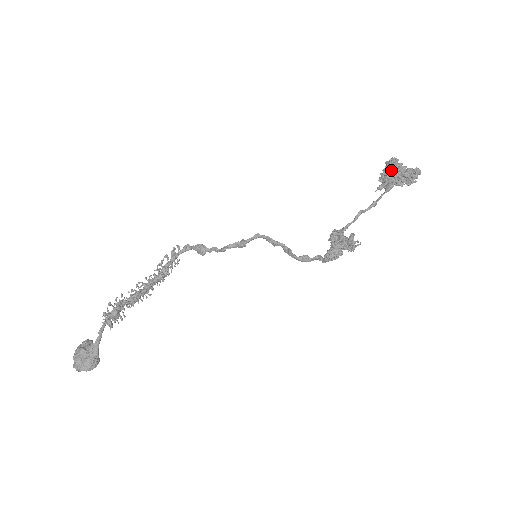
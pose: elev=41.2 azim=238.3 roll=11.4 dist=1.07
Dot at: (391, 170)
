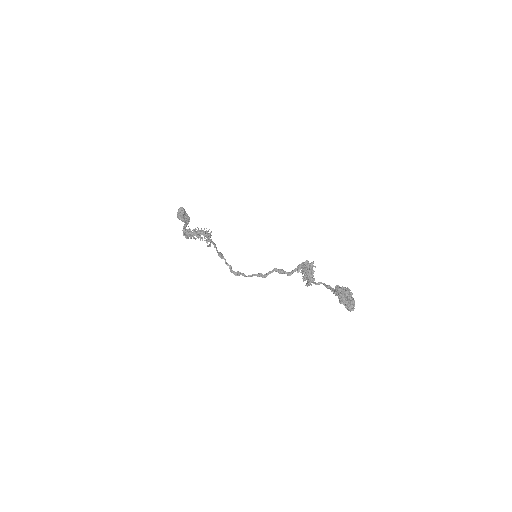
Dot at: occluded
